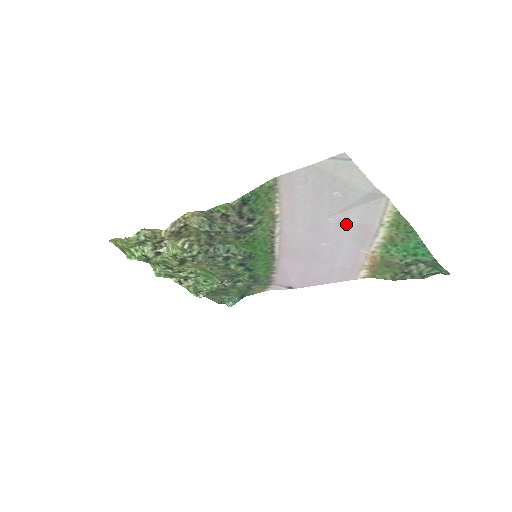
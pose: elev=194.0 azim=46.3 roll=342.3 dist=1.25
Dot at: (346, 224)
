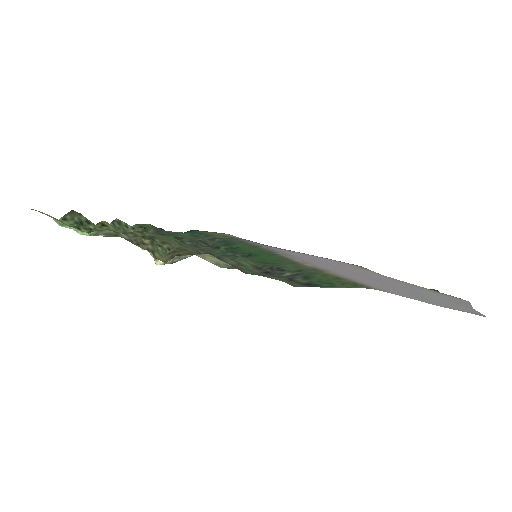
Dot at: (396, 283)
